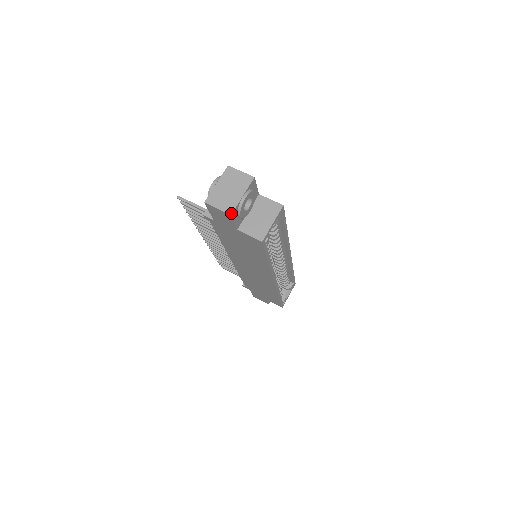
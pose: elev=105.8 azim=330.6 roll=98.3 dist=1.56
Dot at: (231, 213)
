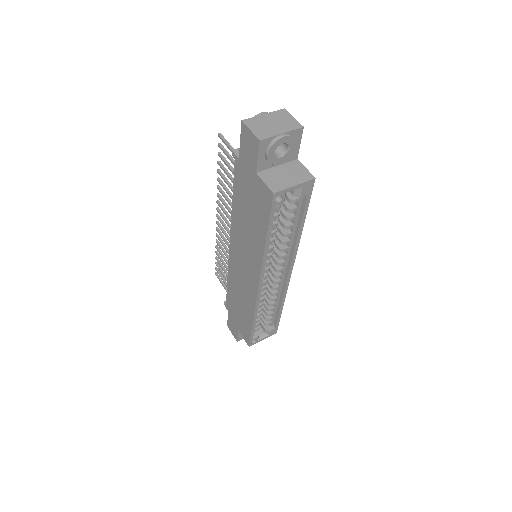
Dot at: (261, 139)
